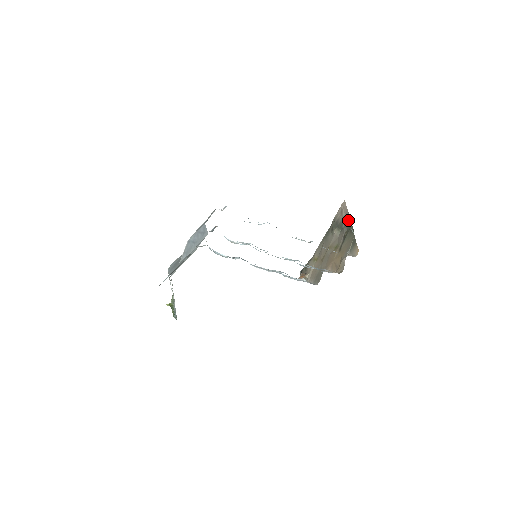
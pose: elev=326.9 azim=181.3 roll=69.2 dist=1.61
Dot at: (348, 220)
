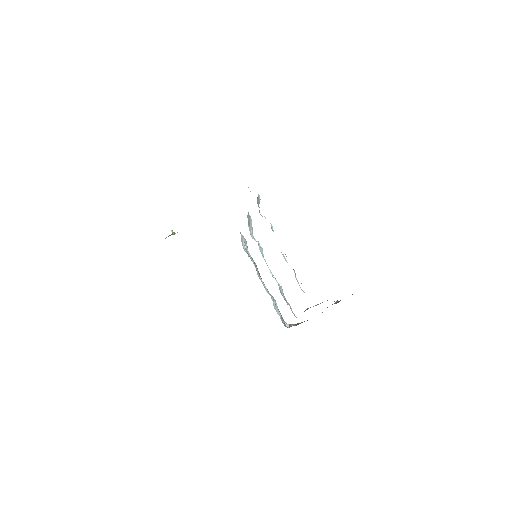
Dot at: occluded
